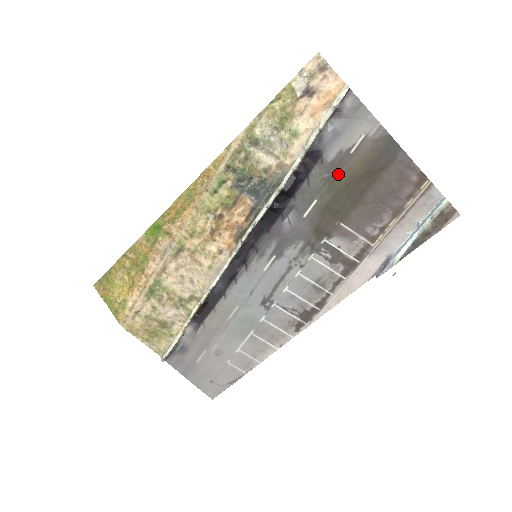
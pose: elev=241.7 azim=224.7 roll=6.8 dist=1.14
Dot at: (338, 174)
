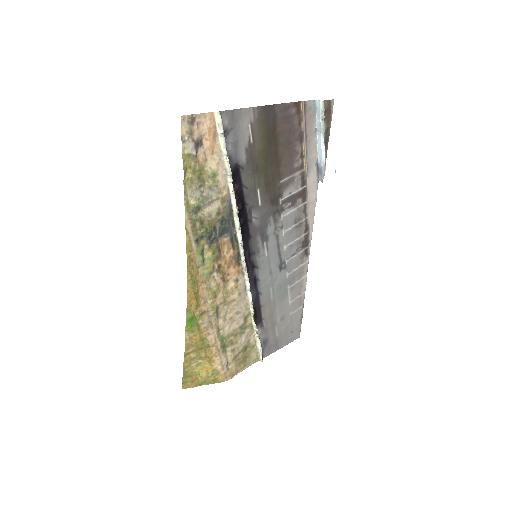
Dot at: (256, 162)
